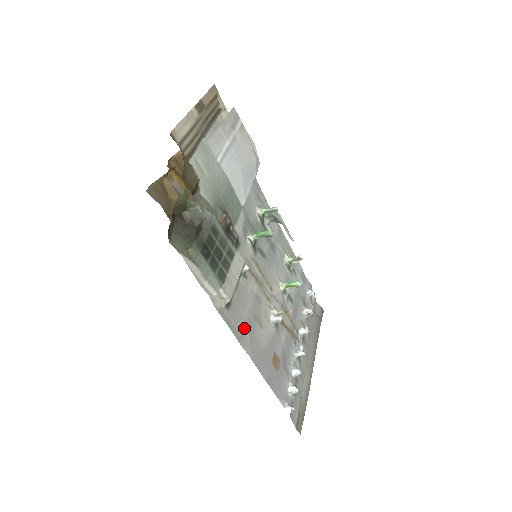
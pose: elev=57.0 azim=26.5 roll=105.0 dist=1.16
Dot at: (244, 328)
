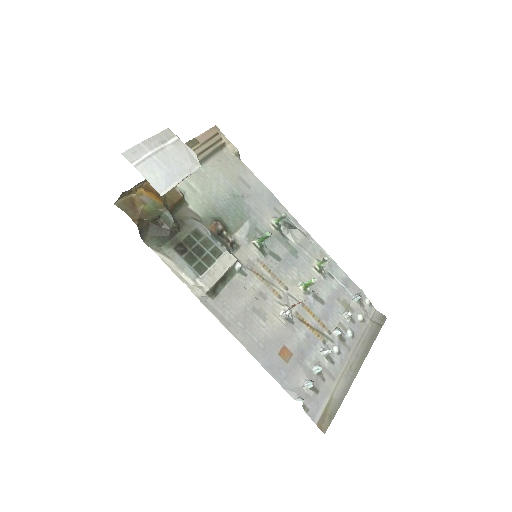
Dot at: (236, 317)
